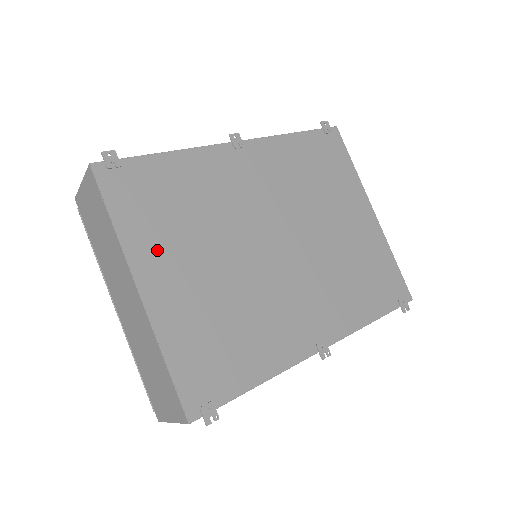
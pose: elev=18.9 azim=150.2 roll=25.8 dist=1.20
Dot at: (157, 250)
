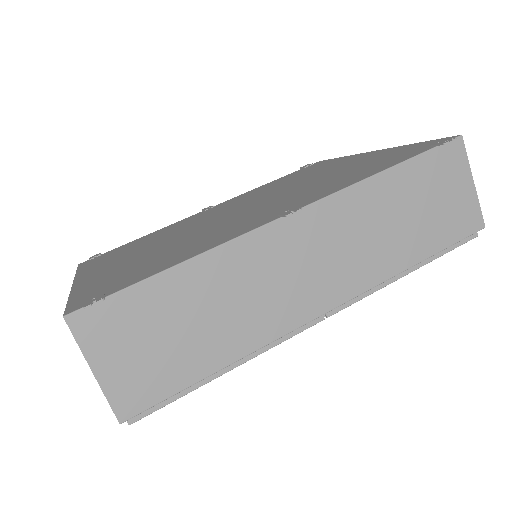
Dot at: (106, 264)
